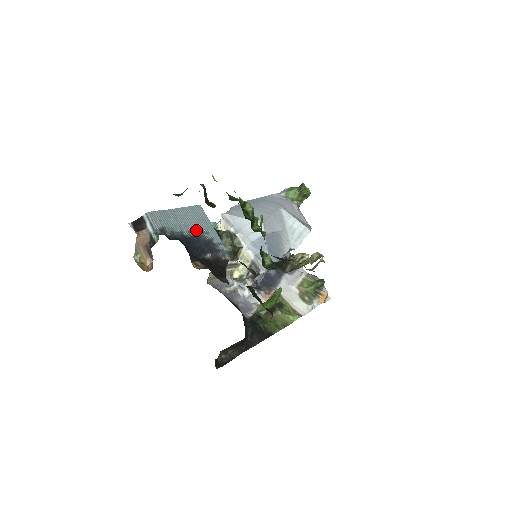
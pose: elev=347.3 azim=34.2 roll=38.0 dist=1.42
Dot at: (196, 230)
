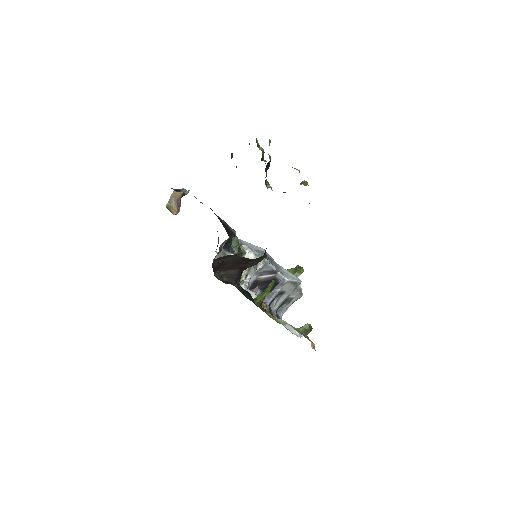
Dot at: occluded
